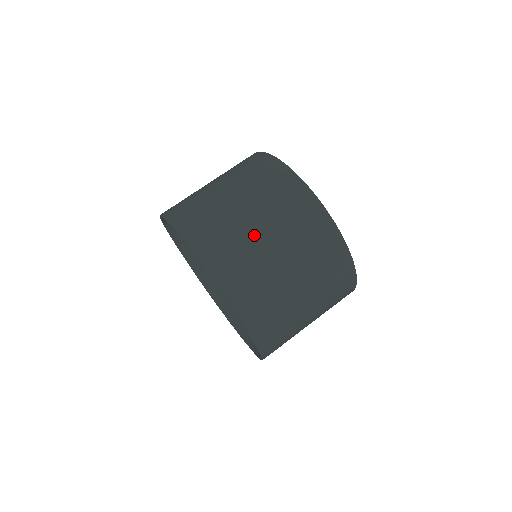
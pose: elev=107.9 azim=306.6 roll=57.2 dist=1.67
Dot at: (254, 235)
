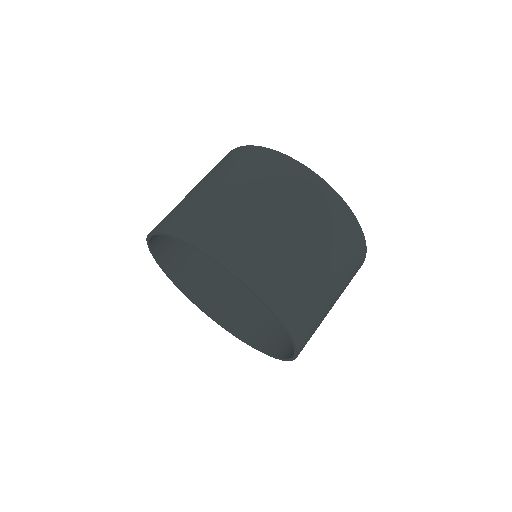
Dot at: (324, 286)
